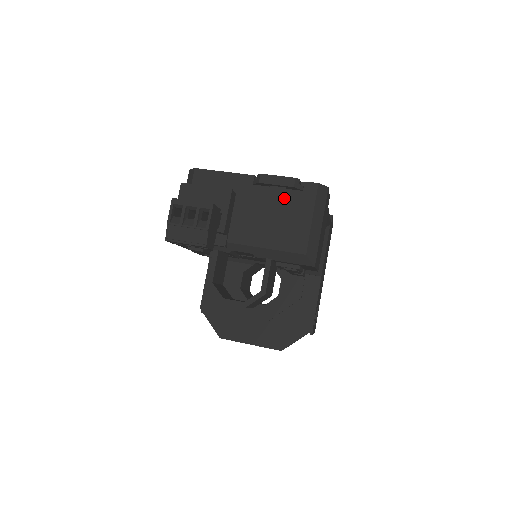
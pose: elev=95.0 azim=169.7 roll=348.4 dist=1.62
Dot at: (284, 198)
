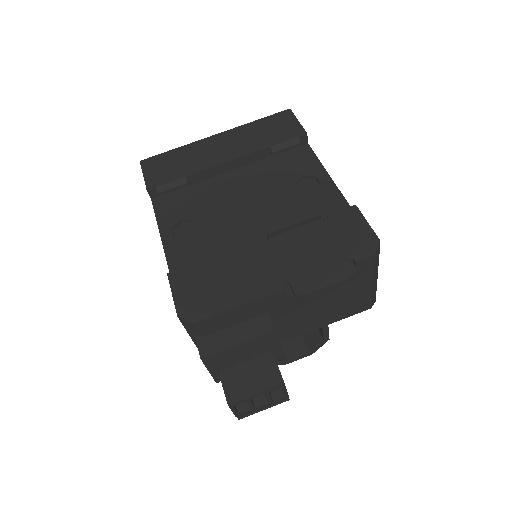
Dot at: occluded
